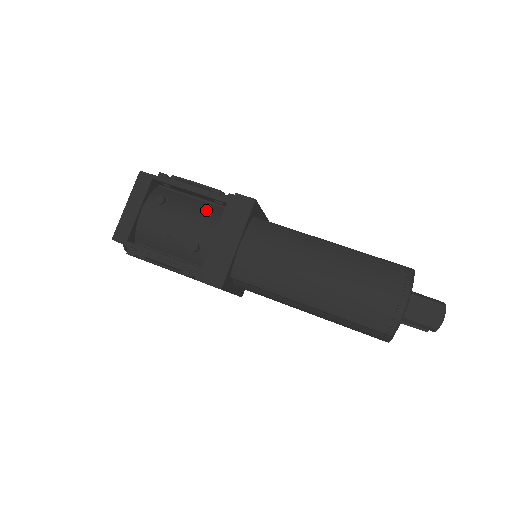
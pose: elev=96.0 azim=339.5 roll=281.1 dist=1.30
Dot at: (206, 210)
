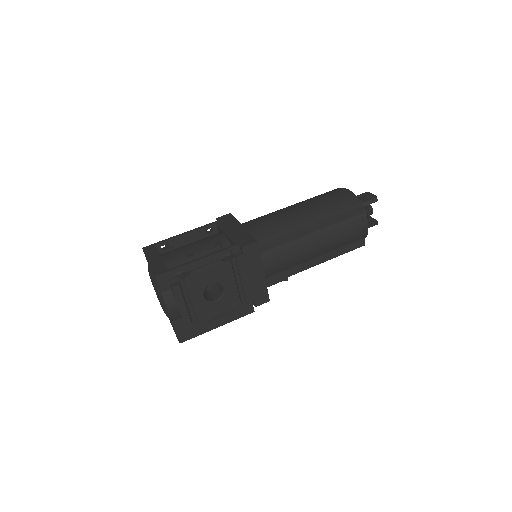
Dot at: occluded
